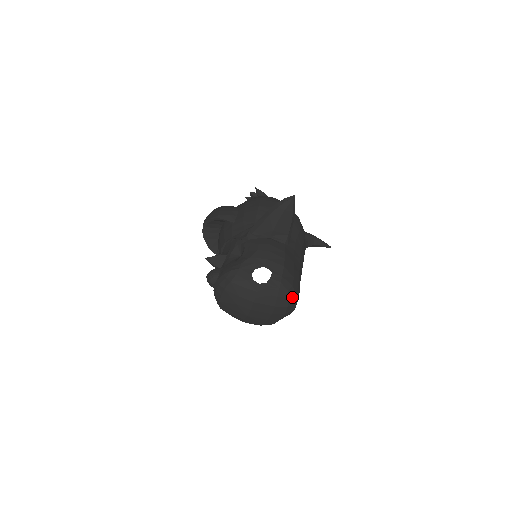
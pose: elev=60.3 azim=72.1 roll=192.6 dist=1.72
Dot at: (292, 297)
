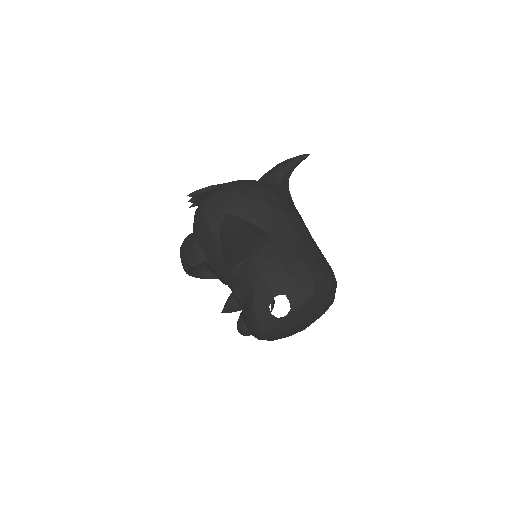
Dot at: (324, 286)
